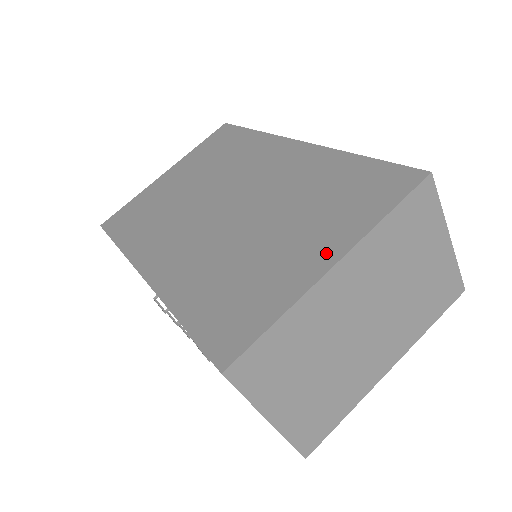
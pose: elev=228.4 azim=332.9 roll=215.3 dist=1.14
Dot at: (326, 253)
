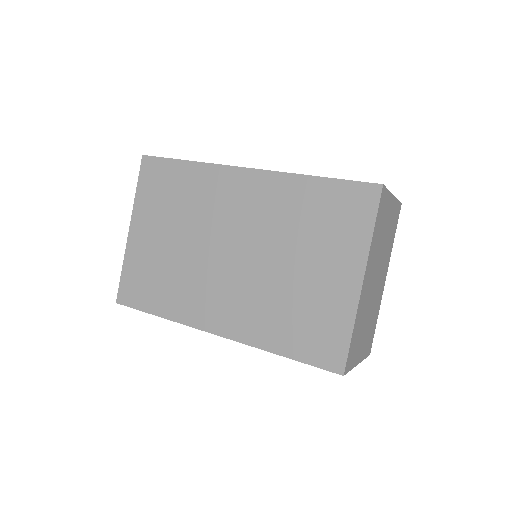
Dot at: (351, 273)
